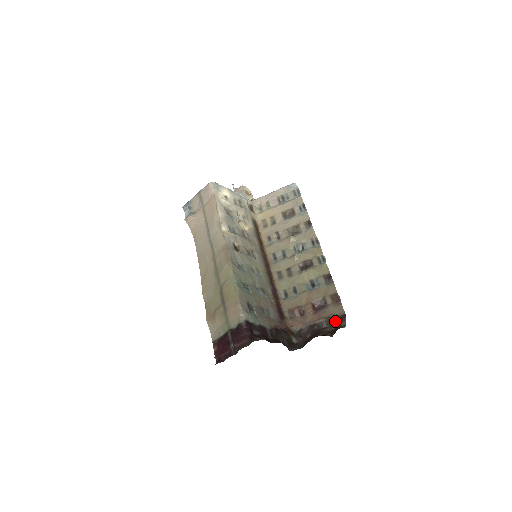
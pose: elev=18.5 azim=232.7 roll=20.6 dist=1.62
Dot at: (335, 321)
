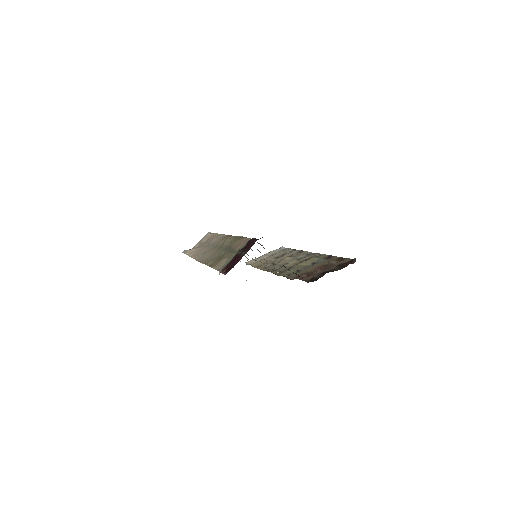
Dot at: (345, 264)
